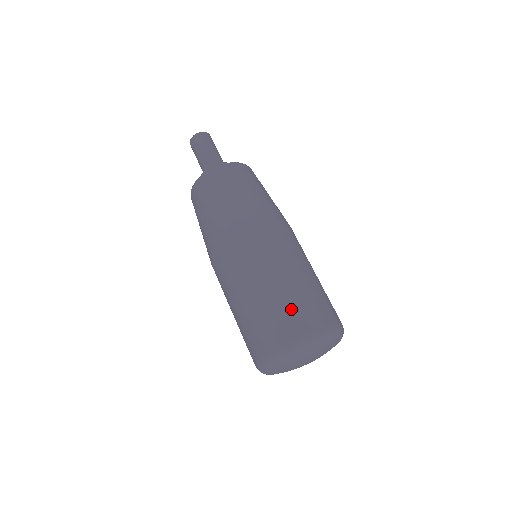
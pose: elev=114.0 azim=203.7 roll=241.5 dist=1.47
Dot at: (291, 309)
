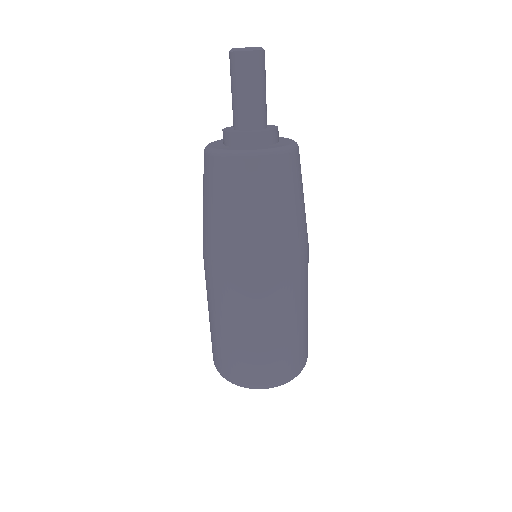
Dot at: (299, 348)
